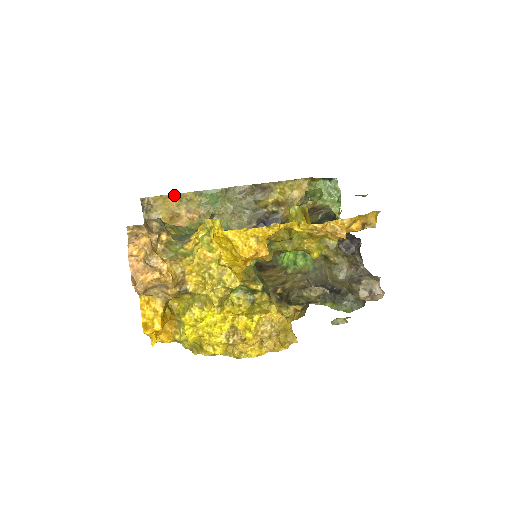
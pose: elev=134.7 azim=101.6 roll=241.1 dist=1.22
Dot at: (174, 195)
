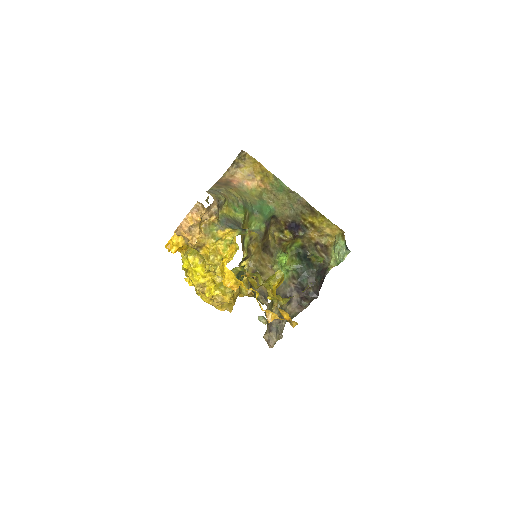
Dot at: (262, 165)
